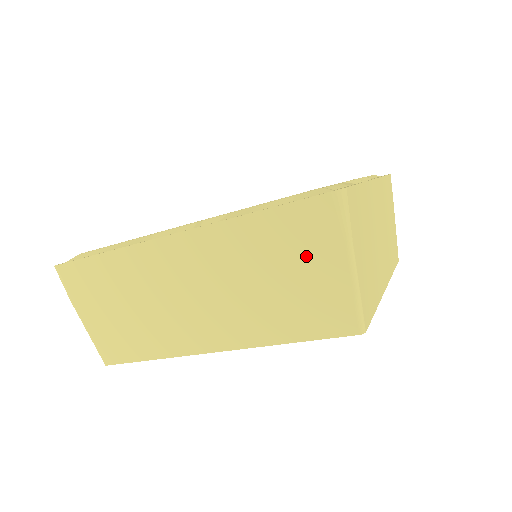
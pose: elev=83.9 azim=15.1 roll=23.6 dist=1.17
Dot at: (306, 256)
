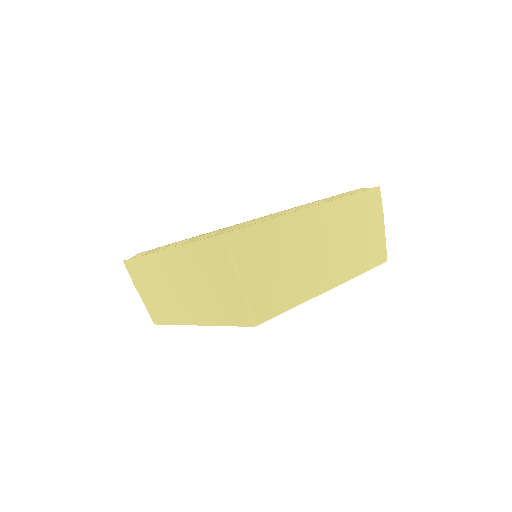
Dot at: (218, 272)
